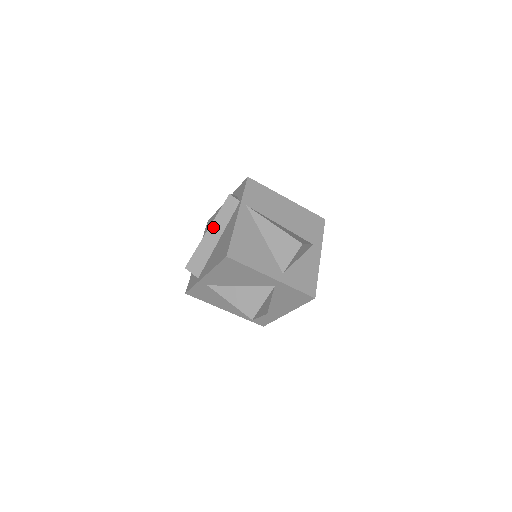
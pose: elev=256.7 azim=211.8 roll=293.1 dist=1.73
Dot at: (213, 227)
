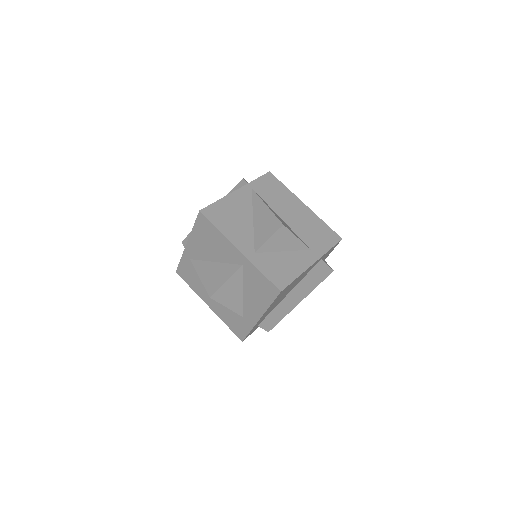
Dot at: occluded
